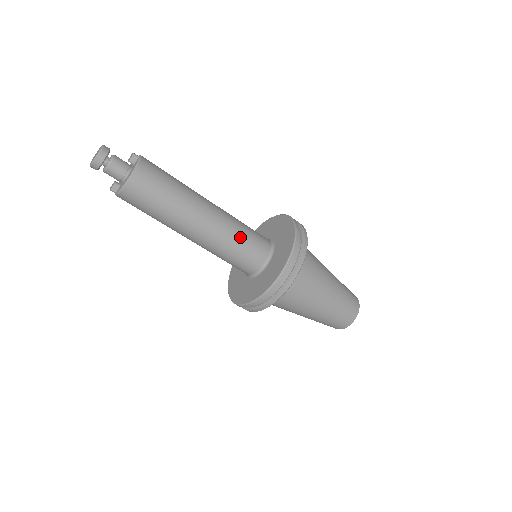
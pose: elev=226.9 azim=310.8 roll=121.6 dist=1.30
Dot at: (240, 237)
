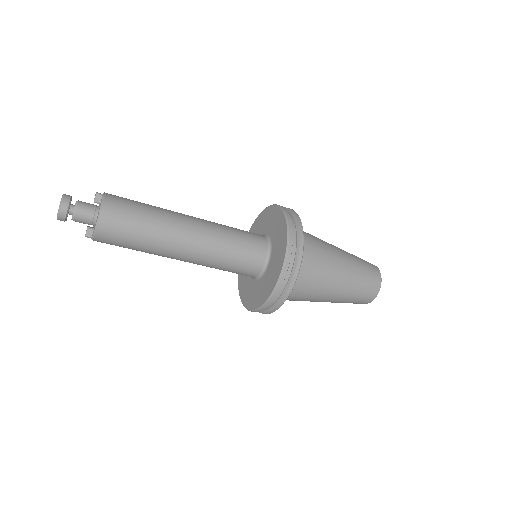
Dot at: (231, 242)
